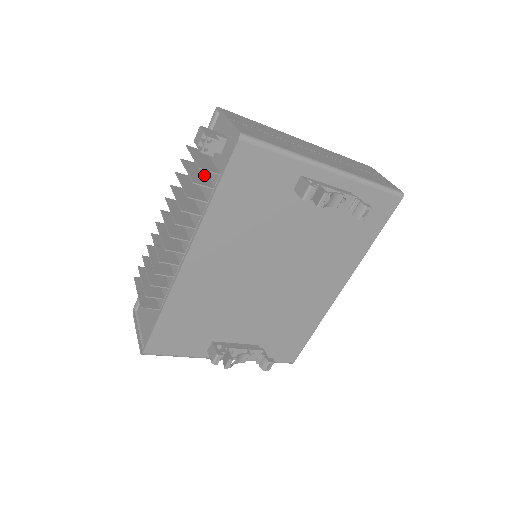
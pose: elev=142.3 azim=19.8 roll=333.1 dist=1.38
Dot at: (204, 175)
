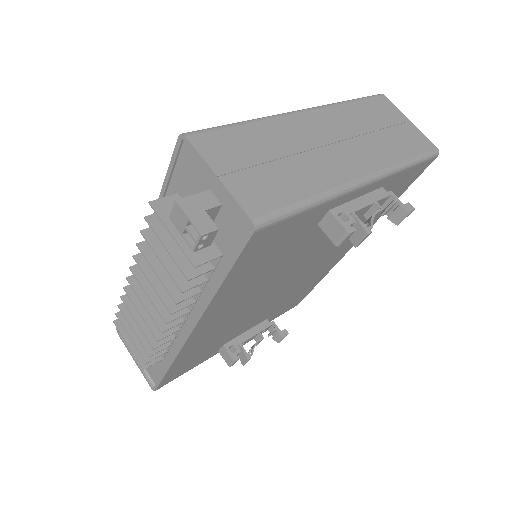
Dot at: occluded
